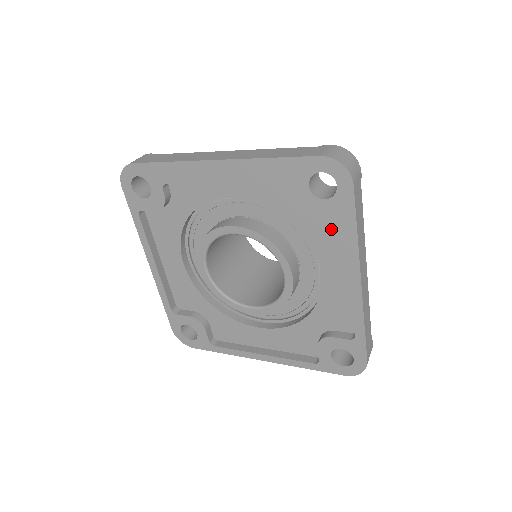
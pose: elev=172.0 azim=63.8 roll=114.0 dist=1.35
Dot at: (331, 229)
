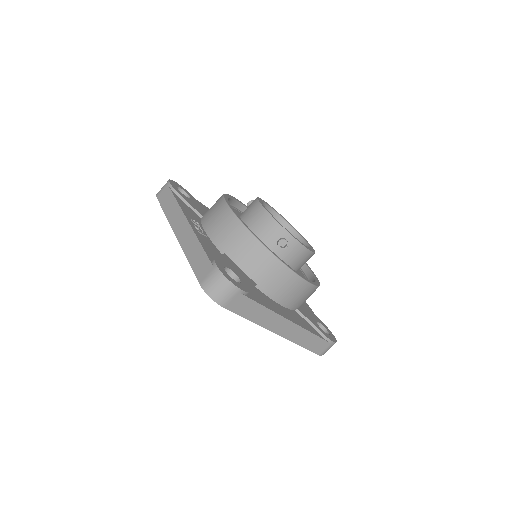
Dot at: occluded
